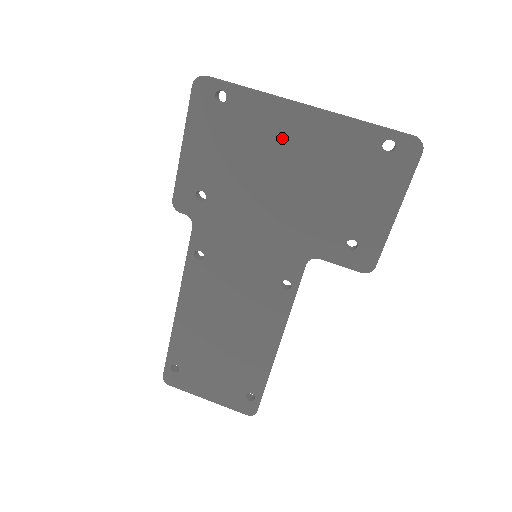
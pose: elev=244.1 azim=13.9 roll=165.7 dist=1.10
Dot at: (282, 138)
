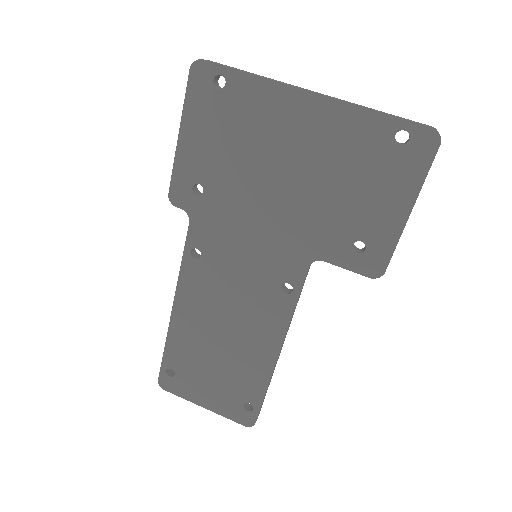
Dot at: (285, 128)
